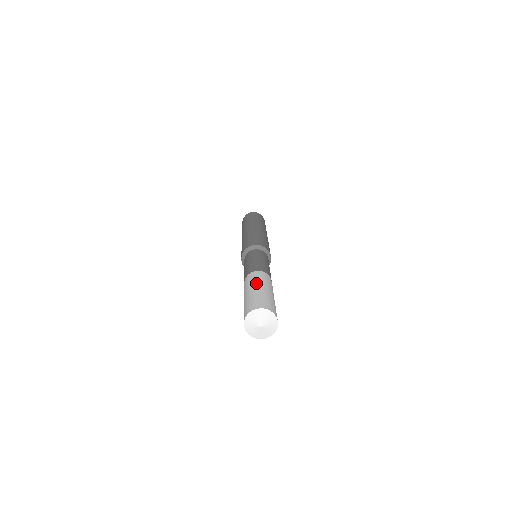
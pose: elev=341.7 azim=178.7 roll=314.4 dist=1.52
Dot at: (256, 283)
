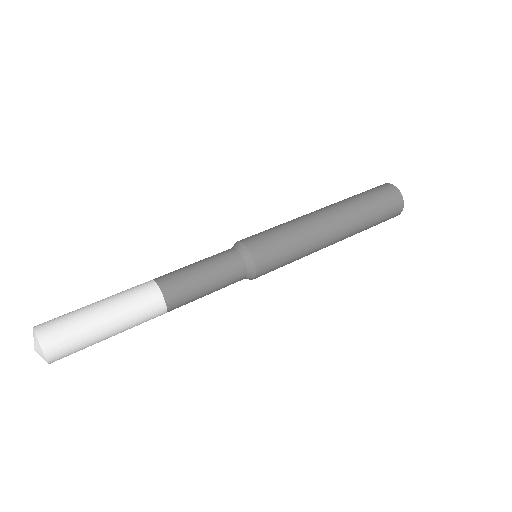
Dot at: (117, 306)
